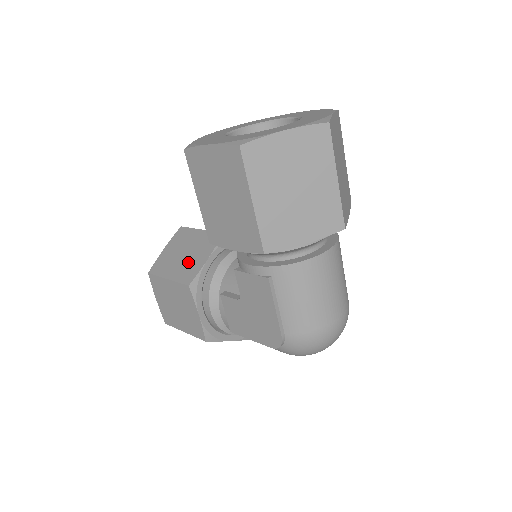
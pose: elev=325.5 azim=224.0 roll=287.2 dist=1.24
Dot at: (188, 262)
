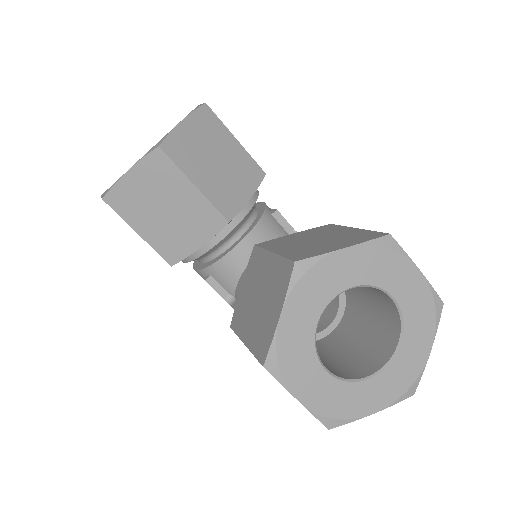
Dot at: (171, 231)
